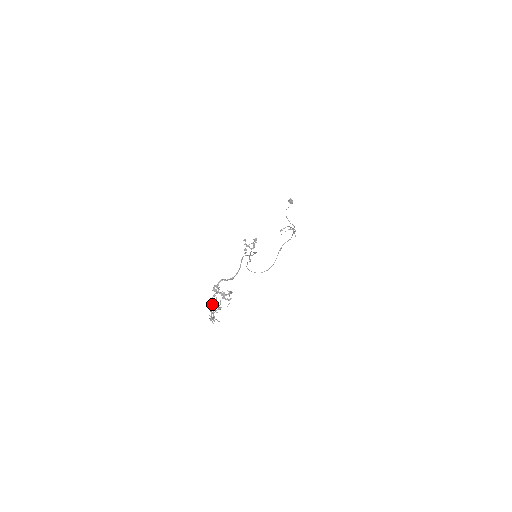
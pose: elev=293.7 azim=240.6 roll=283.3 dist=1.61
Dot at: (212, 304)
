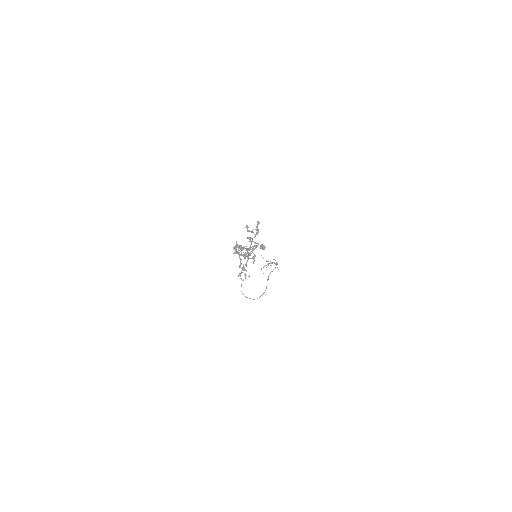
Dot at: (241, 248)
